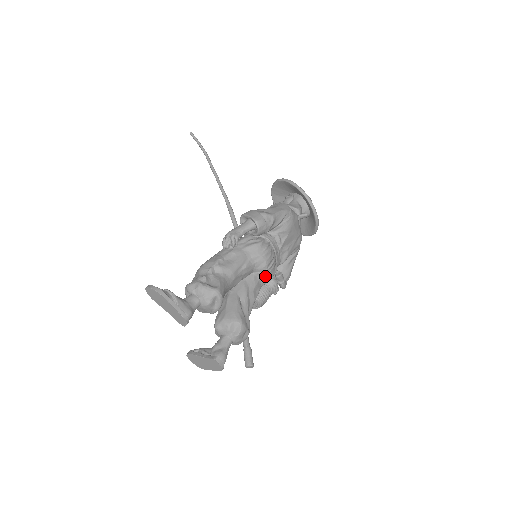
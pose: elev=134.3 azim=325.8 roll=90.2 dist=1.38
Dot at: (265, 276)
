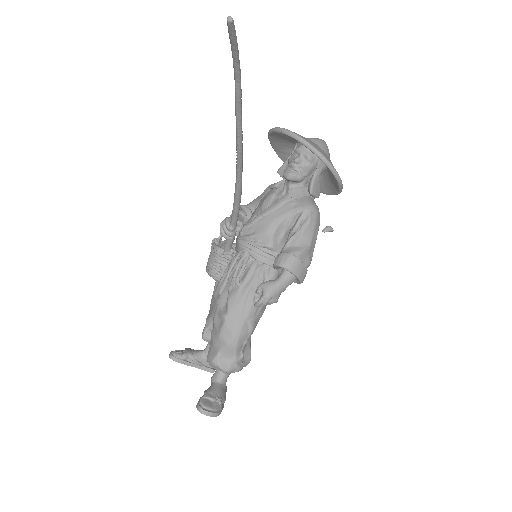
Dot at: occluded
